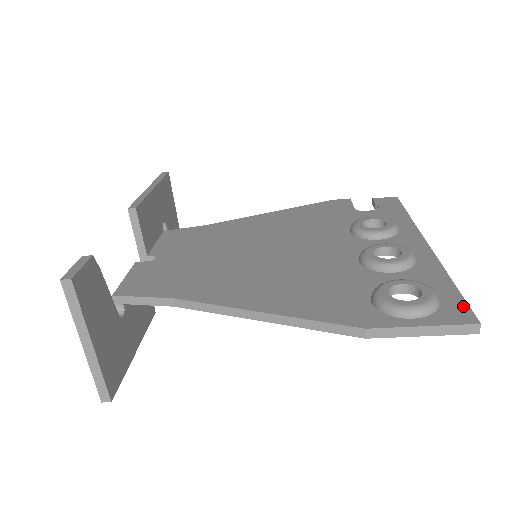
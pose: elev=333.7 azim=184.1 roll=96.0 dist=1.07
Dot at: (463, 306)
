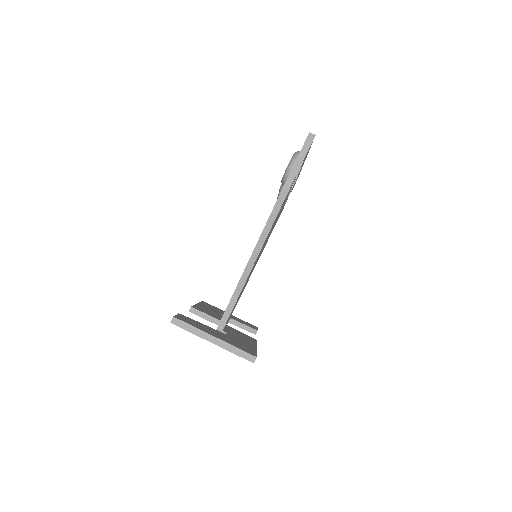
Dot at: occluded
